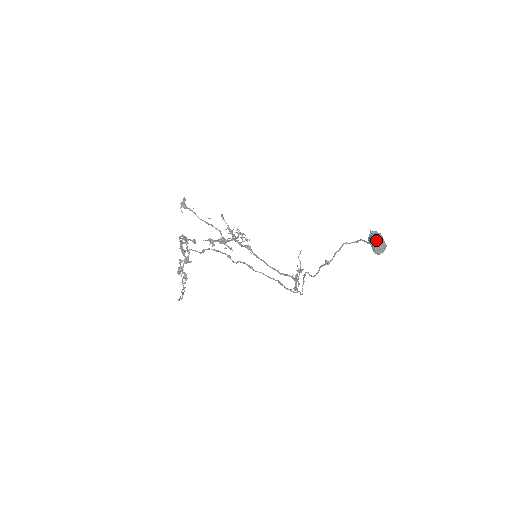
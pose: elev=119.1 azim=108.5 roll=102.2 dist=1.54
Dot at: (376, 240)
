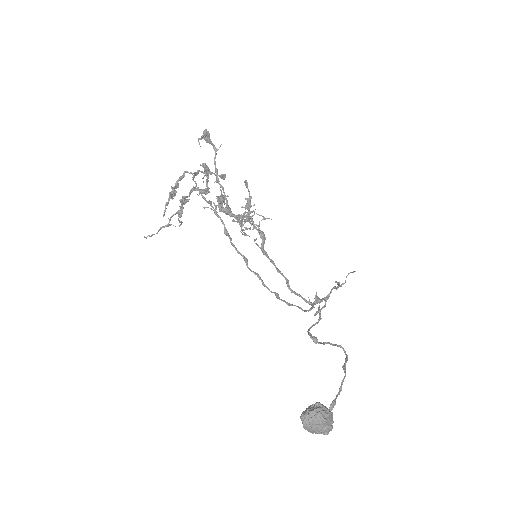
Dot at: (305, 424)
